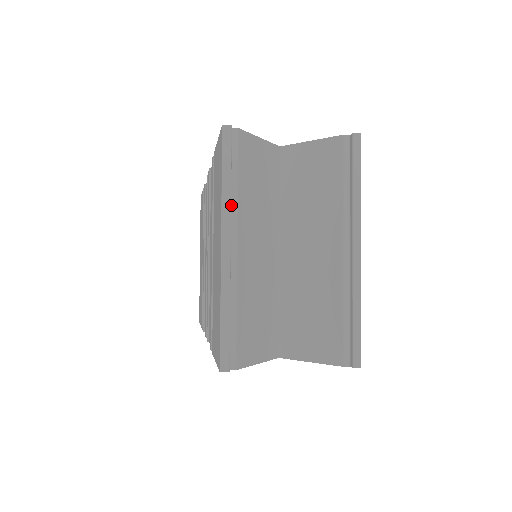
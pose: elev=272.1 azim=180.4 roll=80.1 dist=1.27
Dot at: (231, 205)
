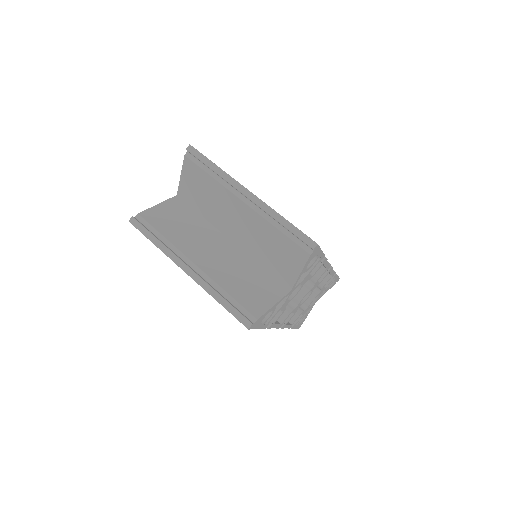
Dot at: (171, 249)
